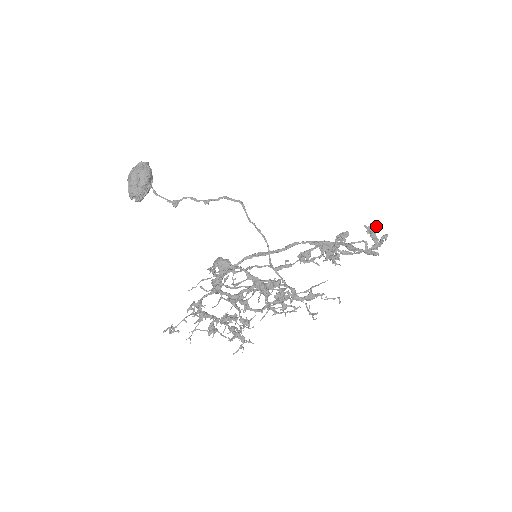
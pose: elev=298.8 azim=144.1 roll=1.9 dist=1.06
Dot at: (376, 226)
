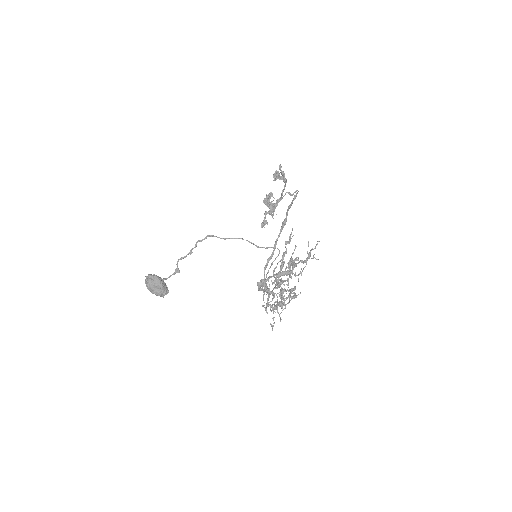
Dot at: (278, 174)
